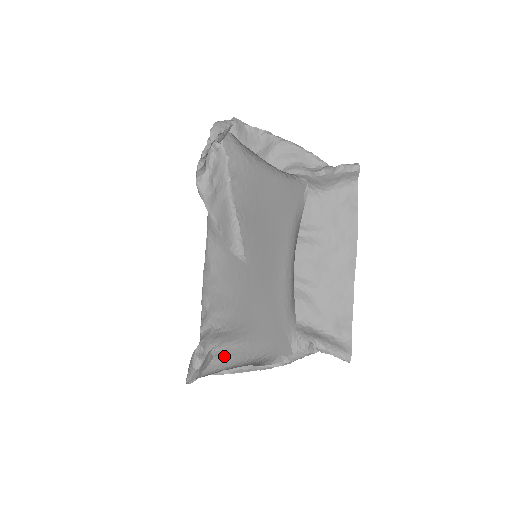
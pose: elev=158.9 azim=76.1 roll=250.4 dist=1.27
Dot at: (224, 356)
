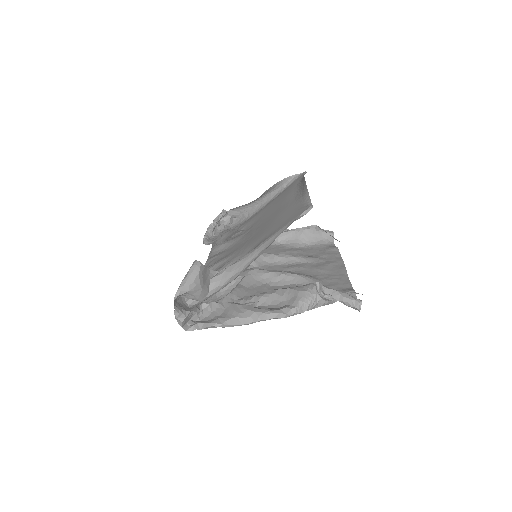
Dot at: (225, 281)
